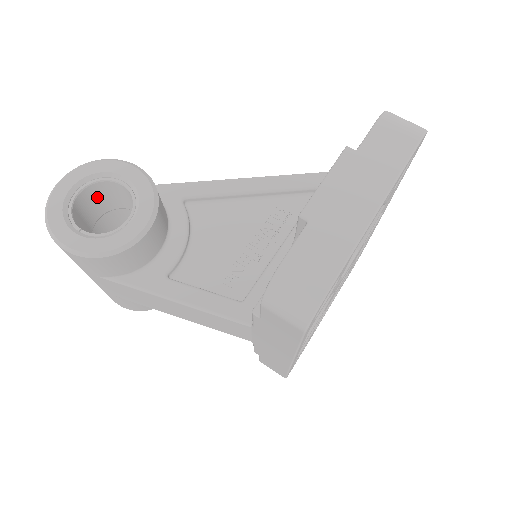
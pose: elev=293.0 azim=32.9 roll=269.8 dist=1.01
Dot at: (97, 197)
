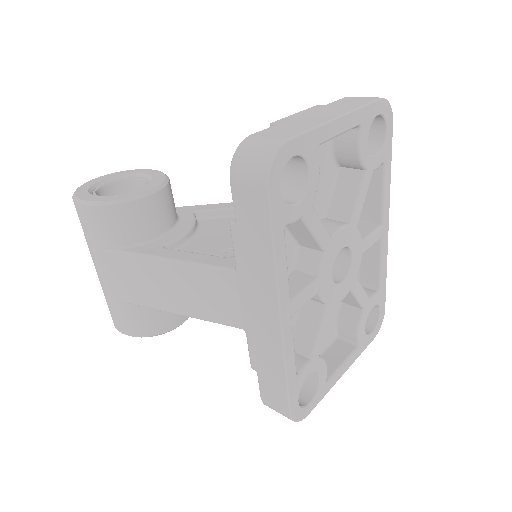
Dot at: occluded
